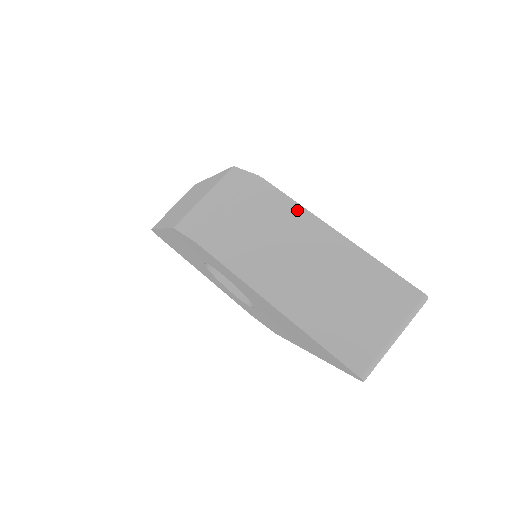
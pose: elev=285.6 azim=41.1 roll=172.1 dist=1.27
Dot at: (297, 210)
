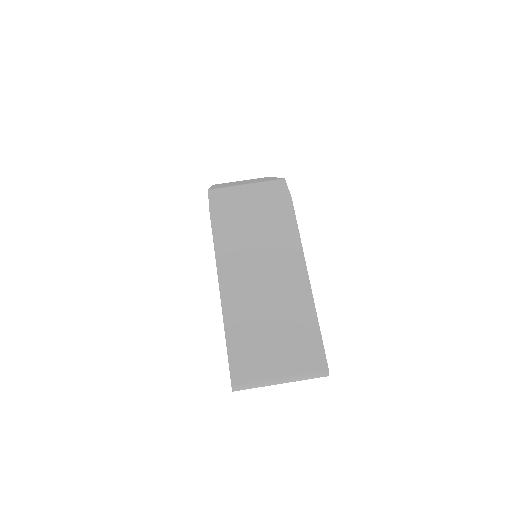
Dot at: (295, 241)
